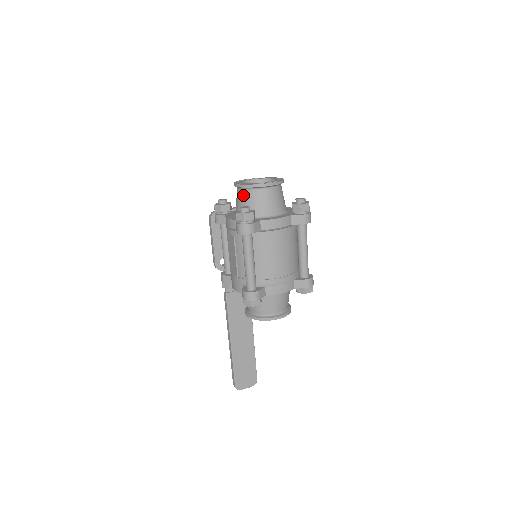
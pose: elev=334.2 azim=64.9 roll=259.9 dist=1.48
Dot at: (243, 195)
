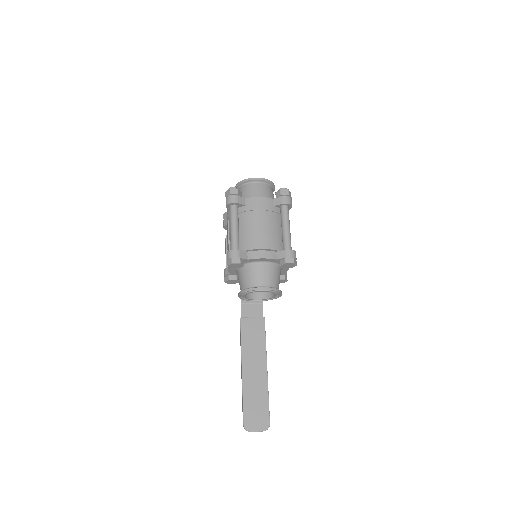
Dot at: occluded
